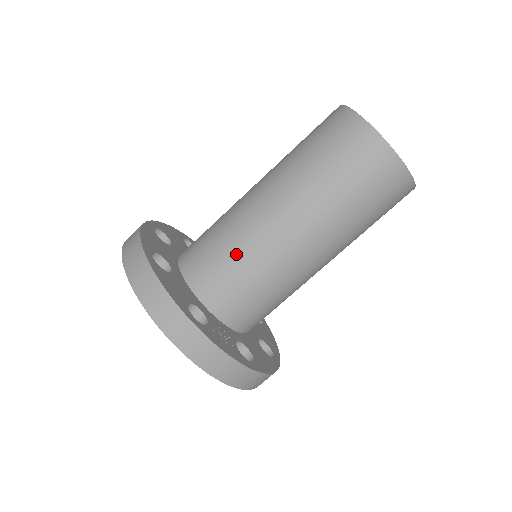
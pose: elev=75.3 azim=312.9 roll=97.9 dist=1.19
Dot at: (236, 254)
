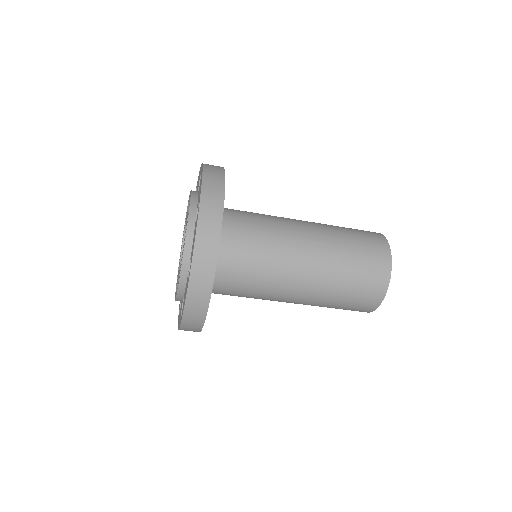
Dot at: (262, 256)
